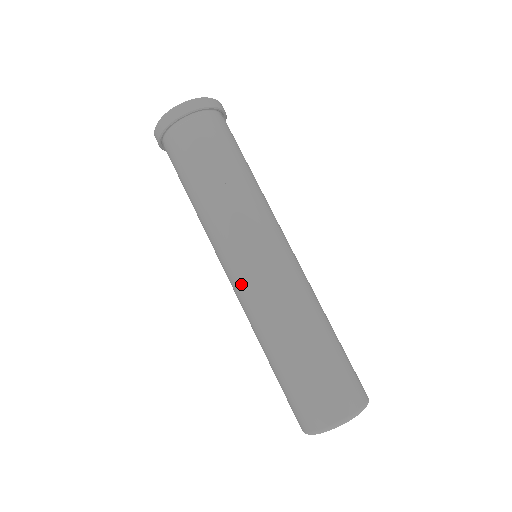
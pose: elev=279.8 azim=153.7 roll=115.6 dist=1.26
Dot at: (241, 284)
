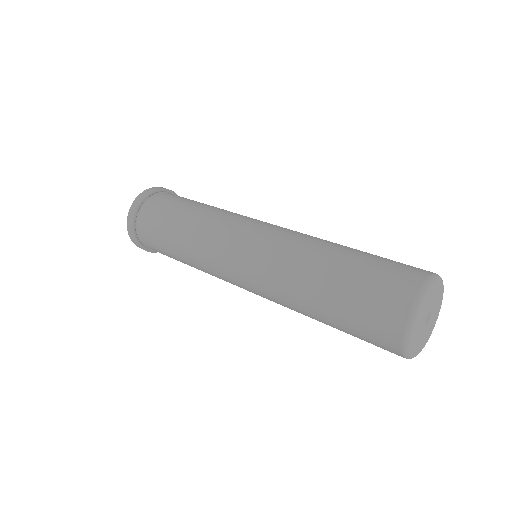
Dot at: (260, 241)
